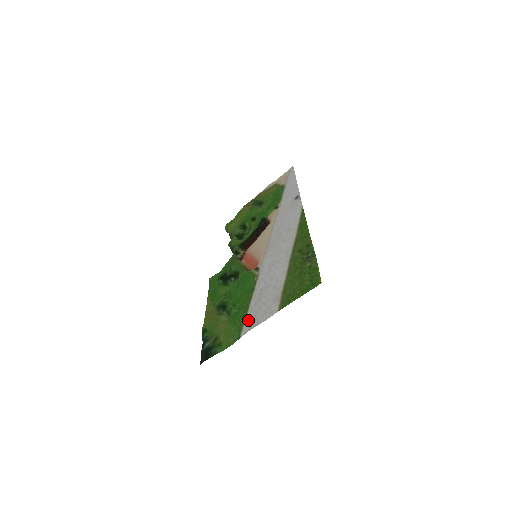
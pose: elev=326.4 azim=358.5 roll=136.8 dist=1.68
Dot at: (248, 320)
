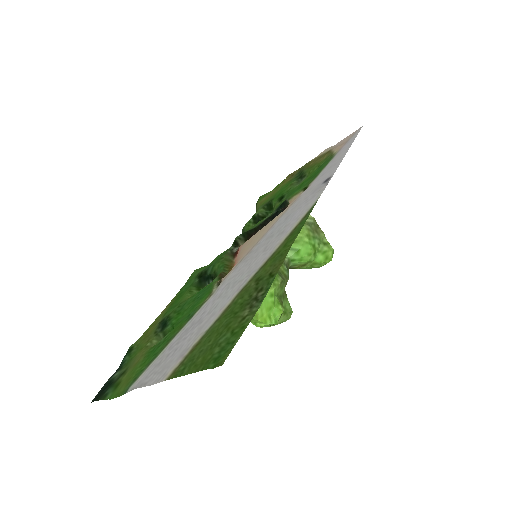
Dot at: (148, 368)
